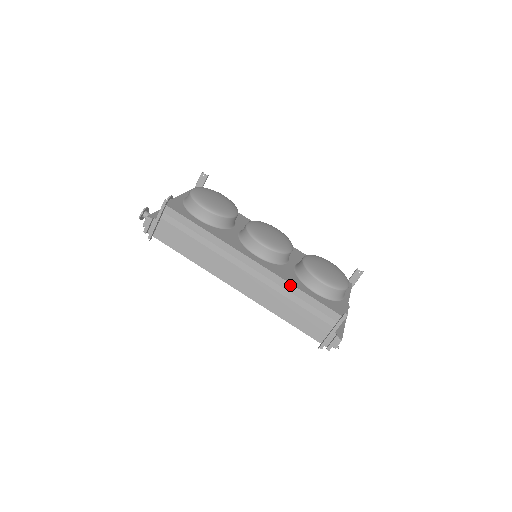
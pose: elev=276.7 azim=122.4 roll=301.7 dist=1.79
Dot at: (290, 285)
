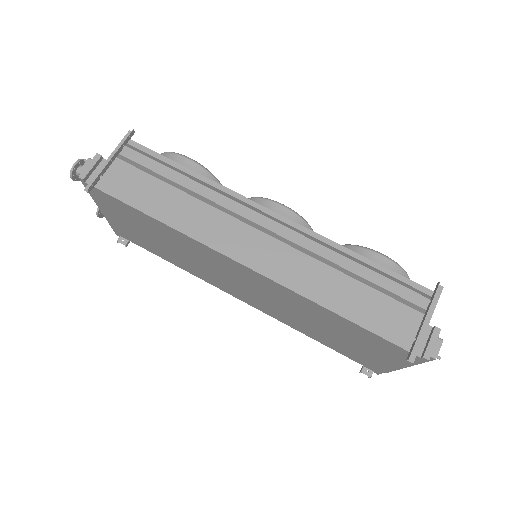
Dot at: (340, 247)
